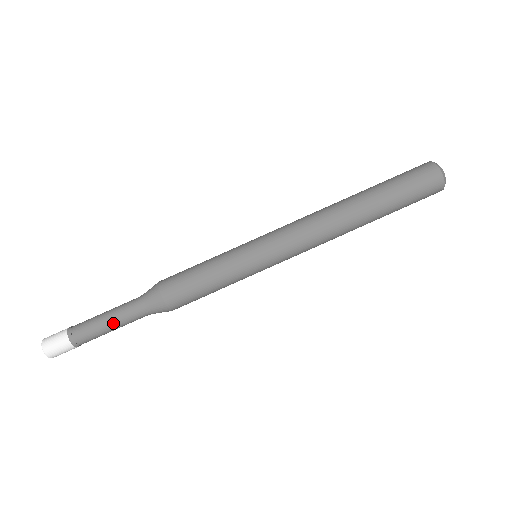
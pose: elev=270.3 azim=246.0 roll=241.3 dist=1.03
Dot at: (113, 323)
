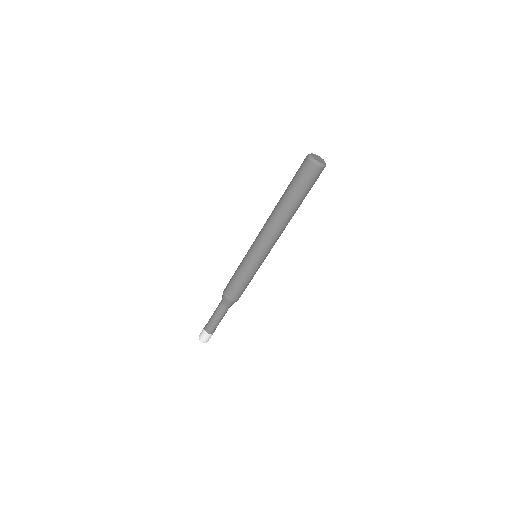
Dot at: (221, 319)
